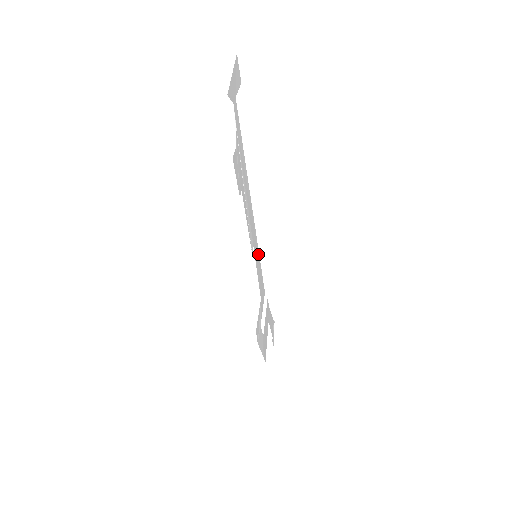
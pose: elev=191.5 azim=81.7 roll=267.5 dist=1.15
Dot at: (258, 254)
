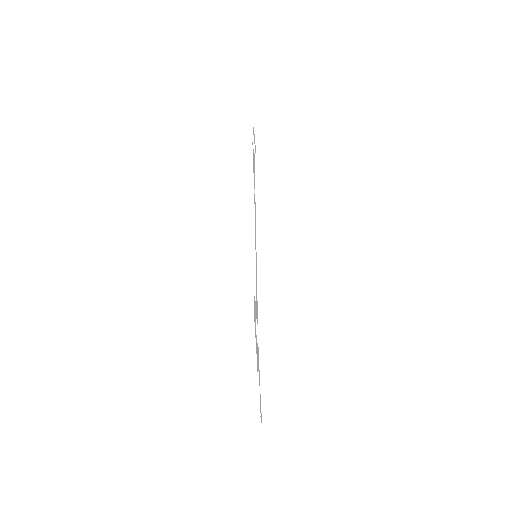
Dot at: (256, 269)
